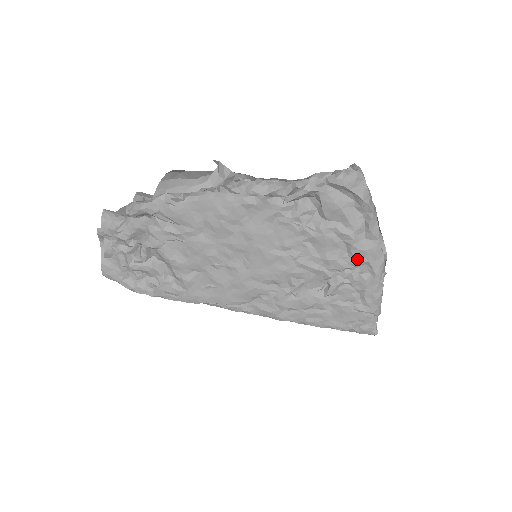
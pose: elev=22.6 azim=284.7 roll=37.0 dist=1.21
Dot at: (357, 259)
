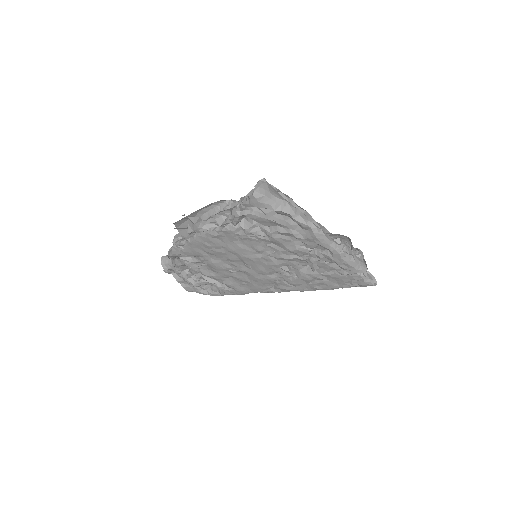
Dot at: (309, 244)
